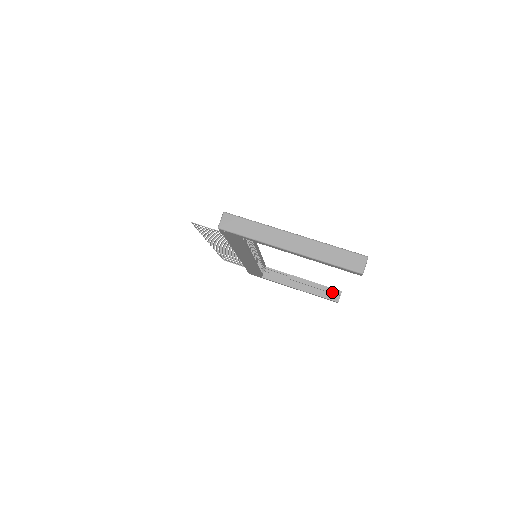
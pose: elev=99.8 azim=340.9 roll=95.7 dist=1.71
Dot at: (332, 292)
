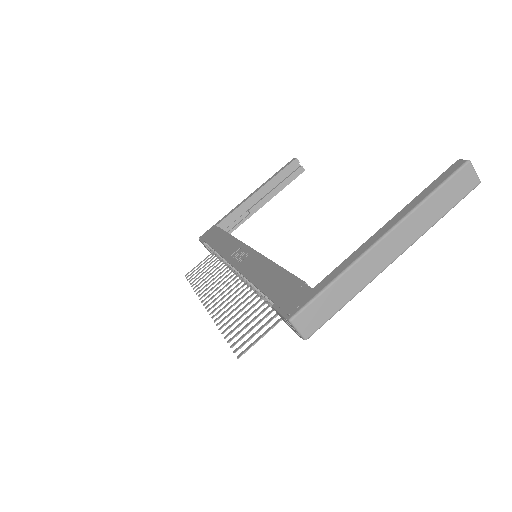
Dot at: (291, 169)
